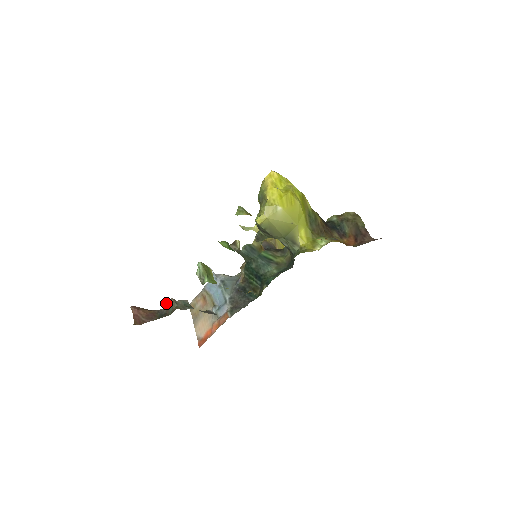
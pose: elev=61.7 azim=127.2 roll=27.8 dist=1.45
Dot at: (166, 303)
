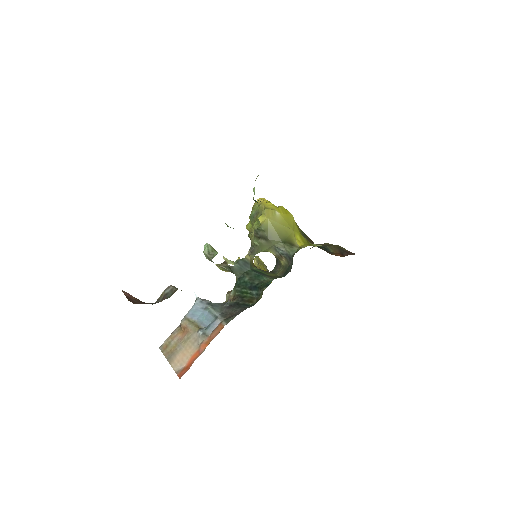
Dot at: (161, 294)
